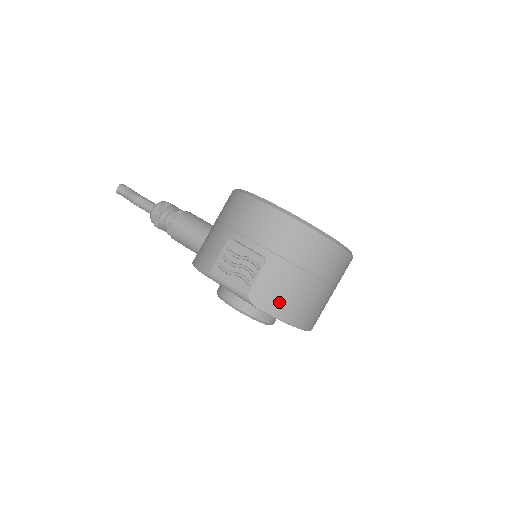
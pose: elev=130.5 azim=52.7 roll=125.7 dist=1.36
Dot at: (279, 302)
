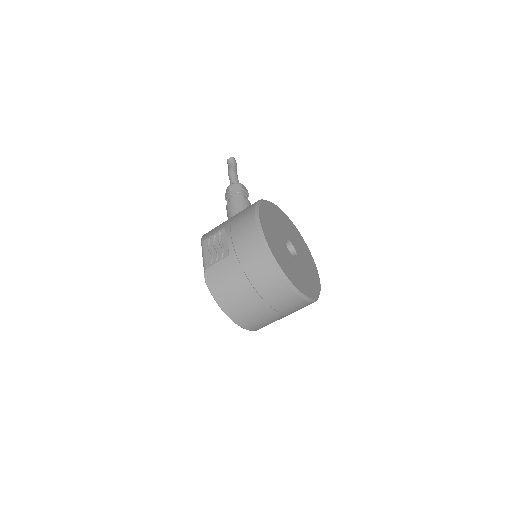
Dot at: (220, 288)
